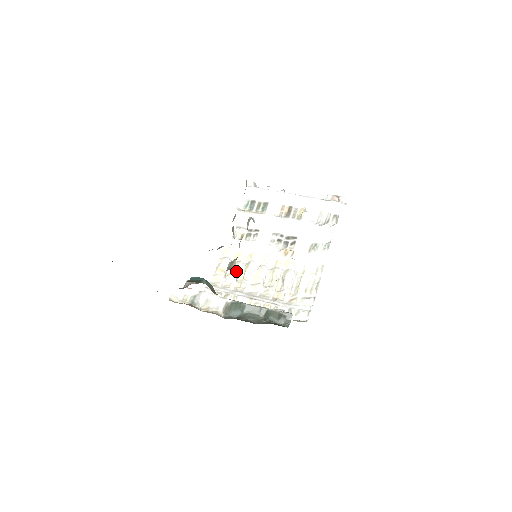
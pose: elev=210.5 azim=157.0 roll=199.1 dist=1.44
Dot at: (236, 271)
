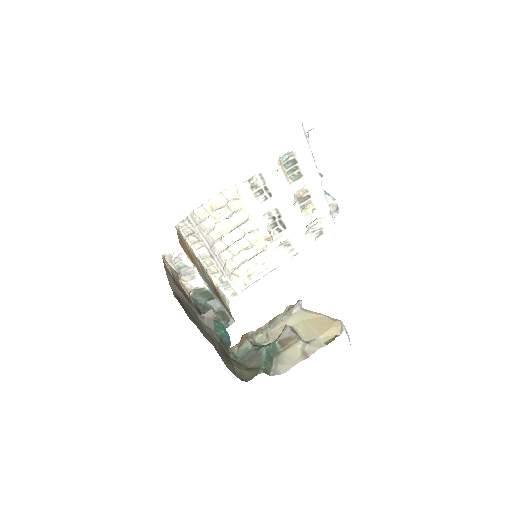
Dot at: (222, 219)
